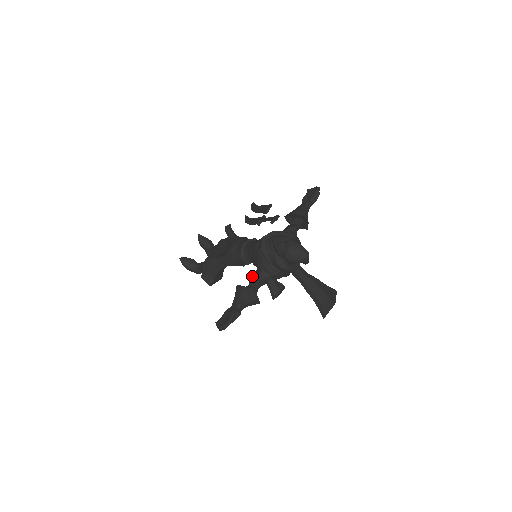
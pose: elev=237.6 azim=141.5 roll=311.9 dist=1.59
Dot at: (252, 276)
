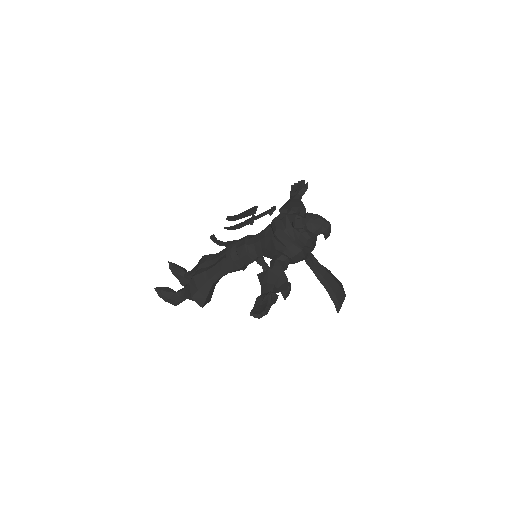
Dot at: (270, 263)
